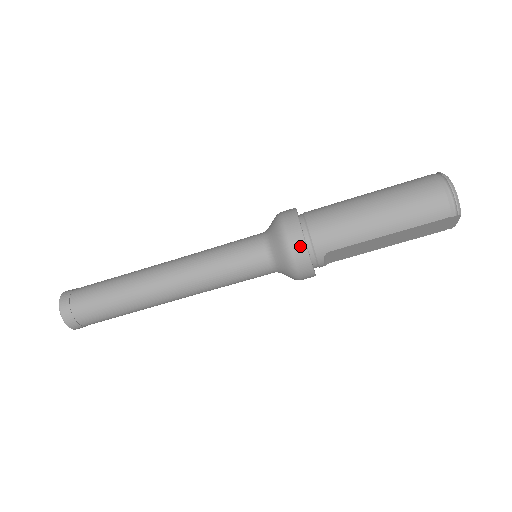
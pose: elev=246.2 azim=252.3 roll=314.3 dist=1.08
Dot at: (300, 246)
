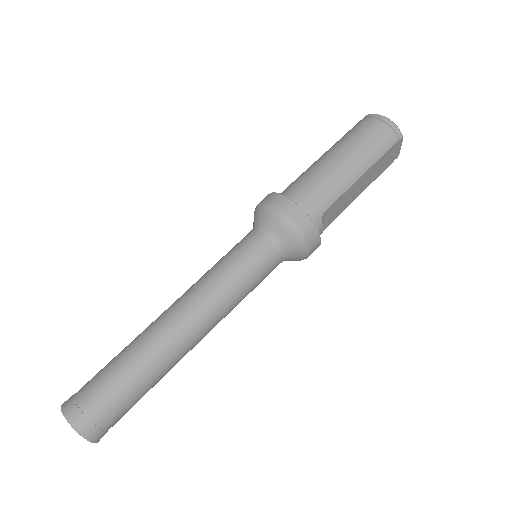
Dot at: (300, 215)
